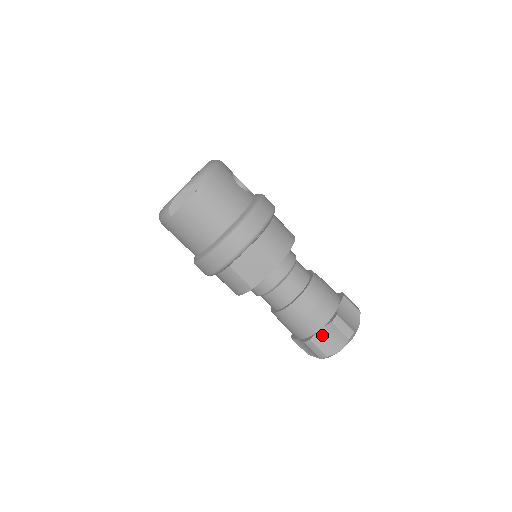
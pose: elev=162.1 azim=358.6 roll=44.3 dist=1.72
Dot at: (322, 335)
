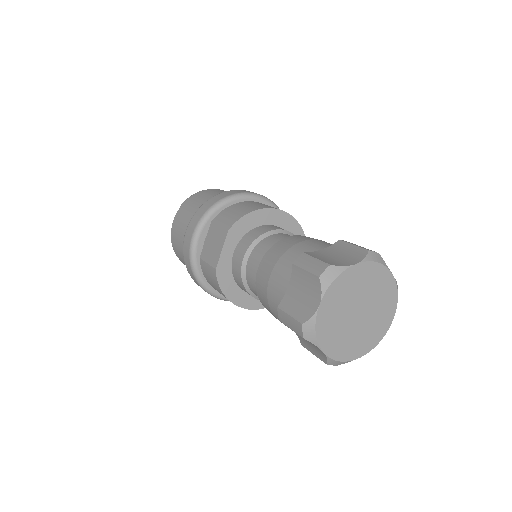
Dot at: (292, 293)
